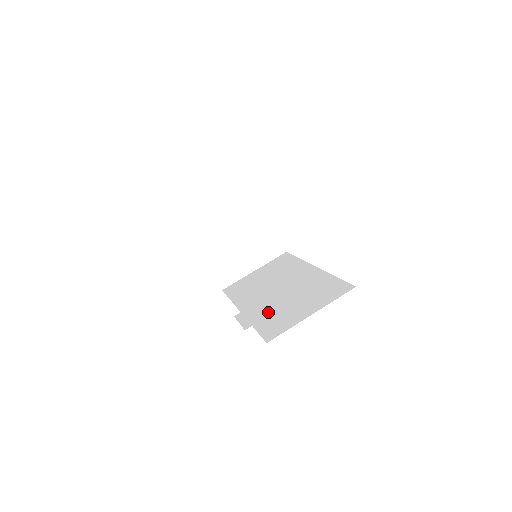
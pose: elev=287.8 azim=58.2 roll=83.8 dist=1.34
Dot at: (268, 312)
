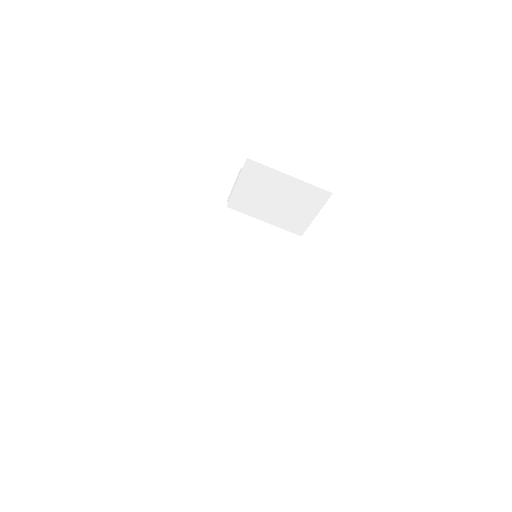
Dot at: (207, 314)
